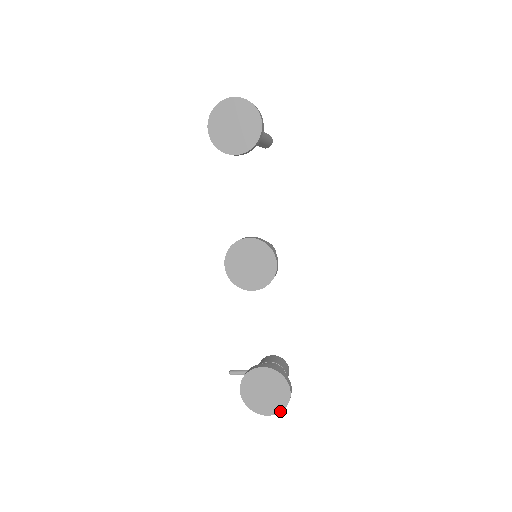
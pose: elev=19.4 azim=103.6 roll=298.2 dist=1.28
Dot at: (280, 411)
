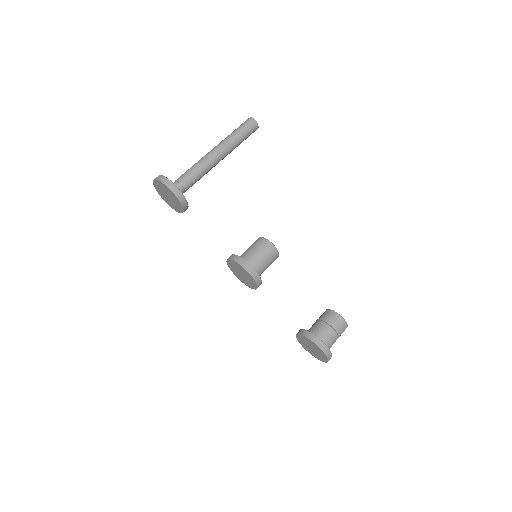
Dot at: (327, 360)
